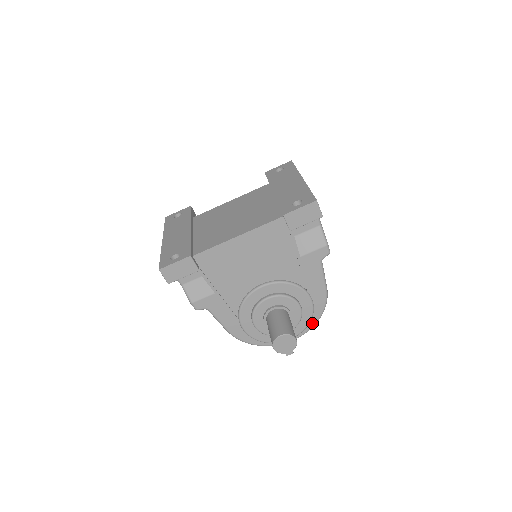
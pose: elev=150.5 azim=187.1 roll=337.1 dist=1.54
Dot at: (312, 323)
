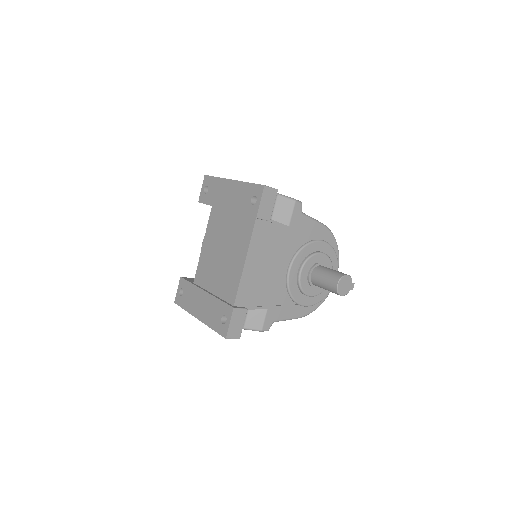
Dot at: (336, 252)
